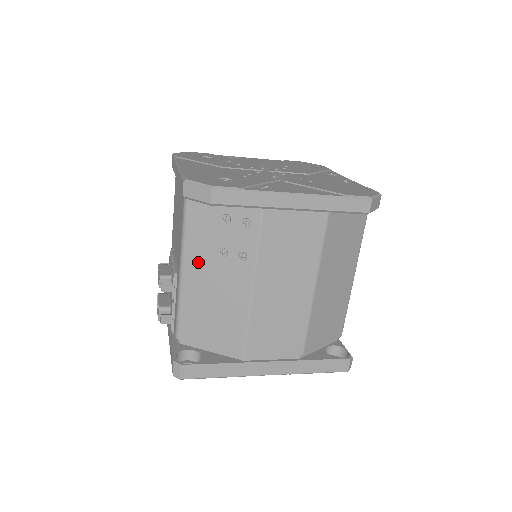
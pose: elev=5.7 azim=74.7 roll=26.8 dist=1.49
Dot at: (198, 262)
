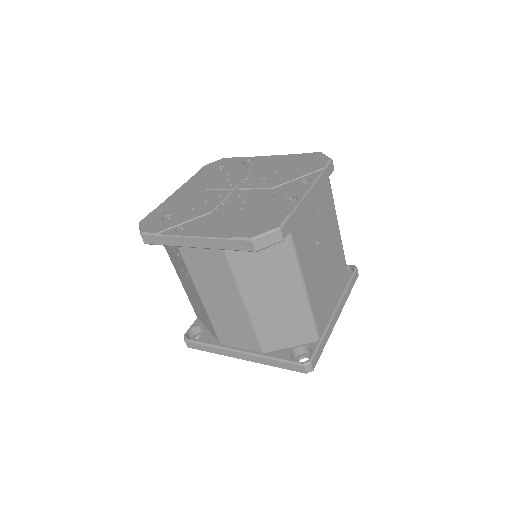
Dot at: (179, 272)
